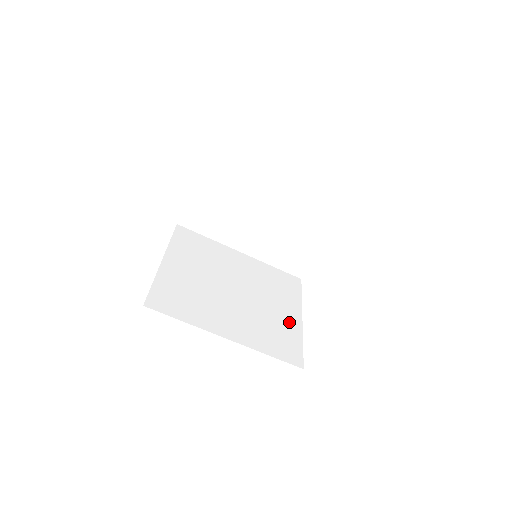
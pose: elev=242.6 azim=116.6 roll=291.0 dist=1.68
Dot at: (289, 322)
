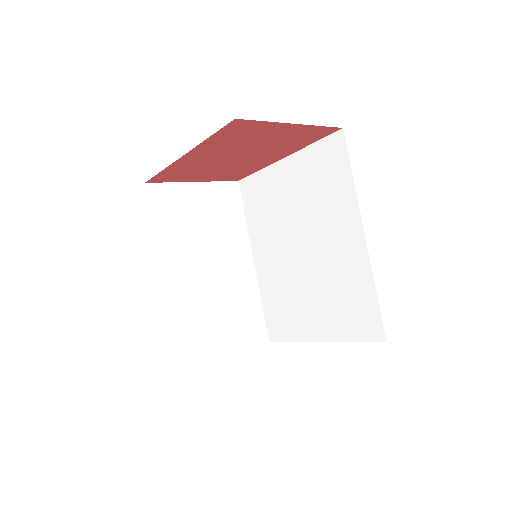
Dot at: occluded
